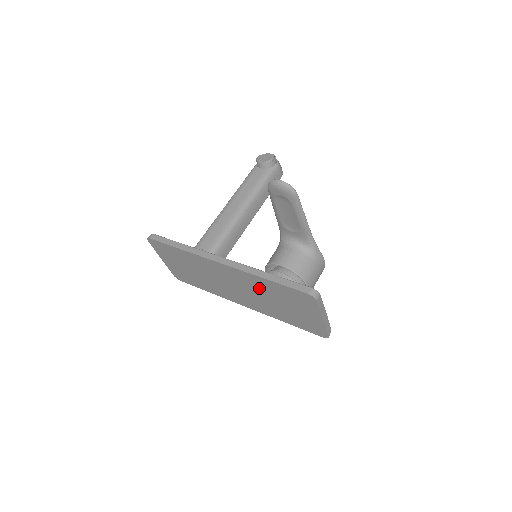
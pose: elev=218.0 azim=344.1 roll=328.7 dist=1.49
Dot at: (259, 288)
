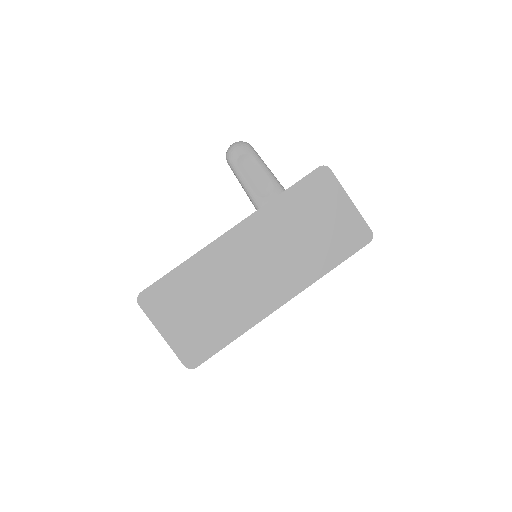
Dot at: (281, 226)
